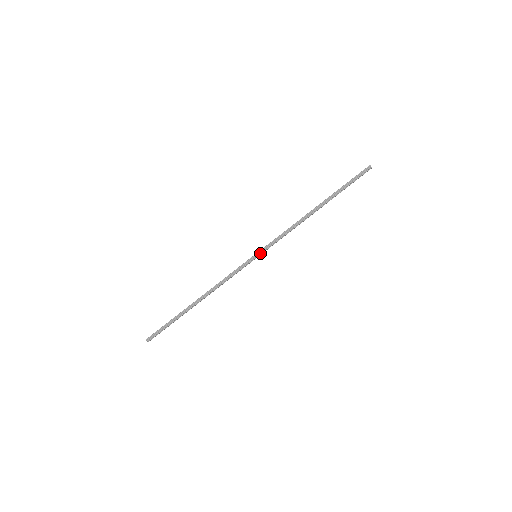
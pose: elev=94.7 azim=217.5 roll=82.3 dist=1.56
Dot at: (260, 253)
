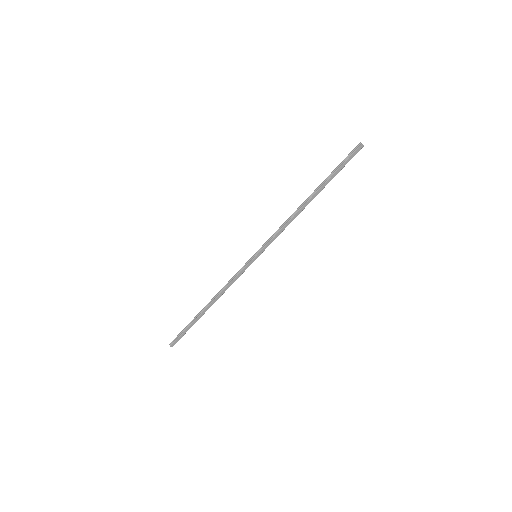
Dot at: (258, 252)
